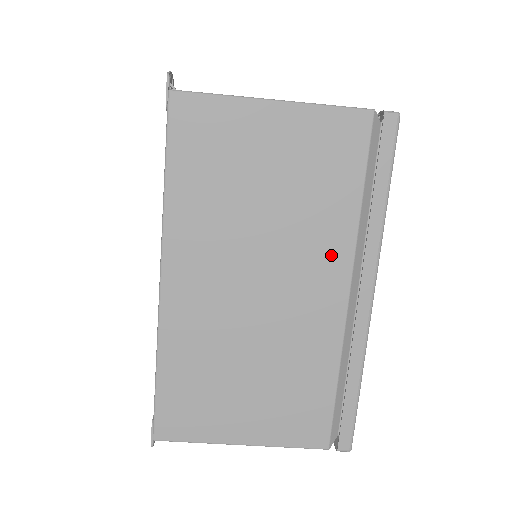
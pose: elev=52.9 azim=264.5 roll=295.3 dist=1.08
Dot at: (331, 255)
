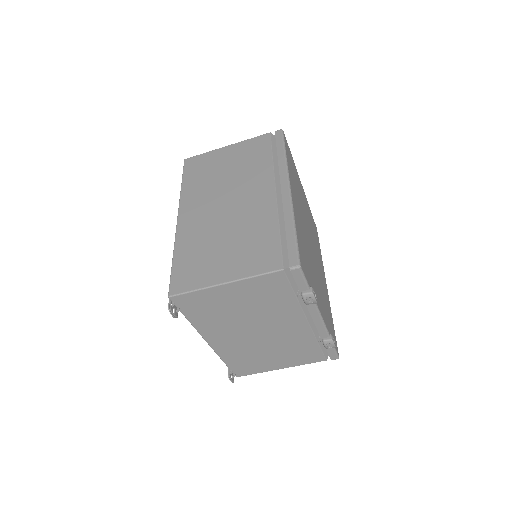
Dot at: (262, 180)
